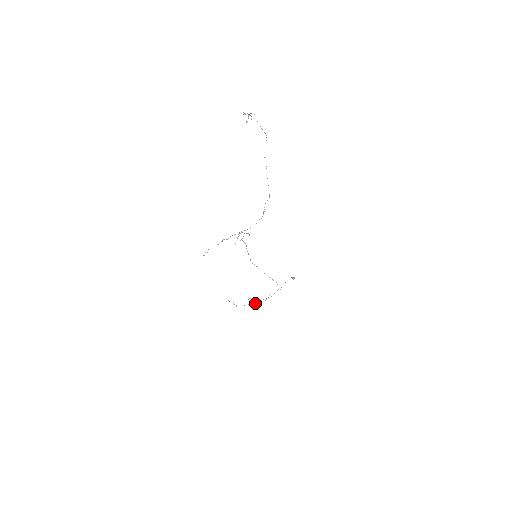
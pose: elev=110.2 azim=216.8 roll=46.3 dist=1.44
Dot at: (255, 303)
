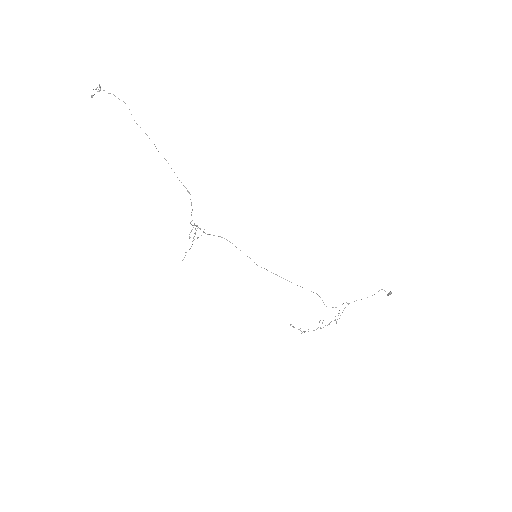
Dot at: occluded
